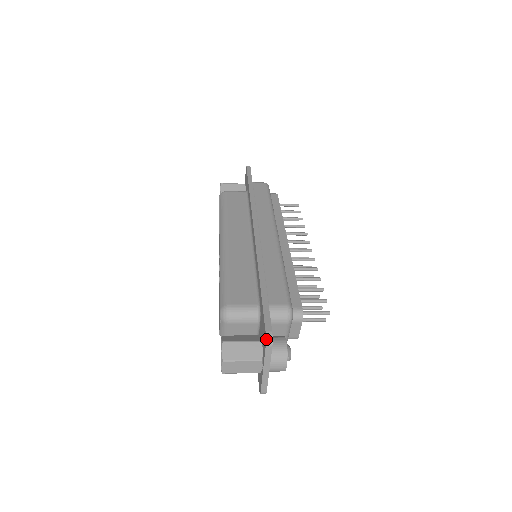
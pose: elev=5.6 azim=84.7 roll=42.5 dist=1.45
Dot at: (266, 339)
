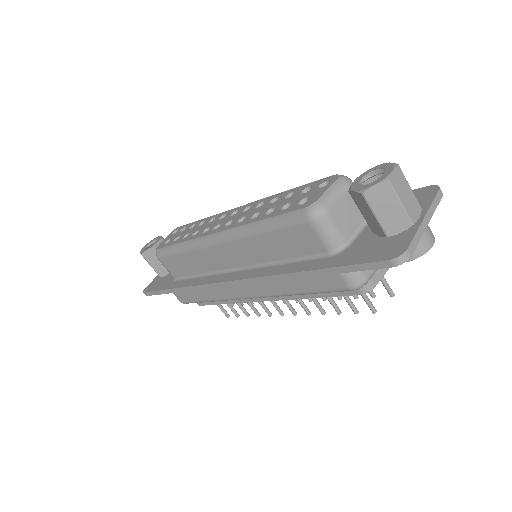
Dot at: occluded
